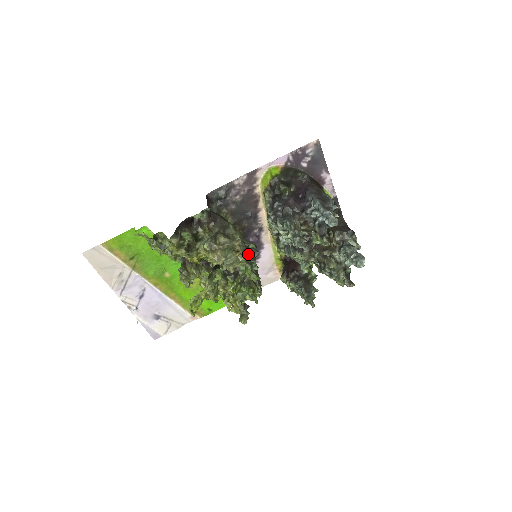
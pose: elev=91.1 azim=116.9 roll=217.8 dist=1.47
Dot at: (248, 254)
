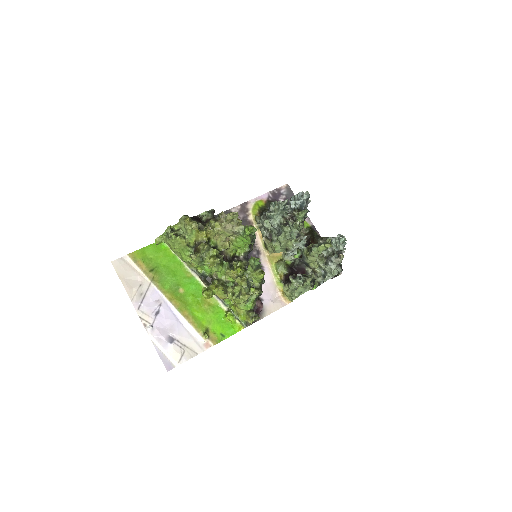
Dot at: occluded
